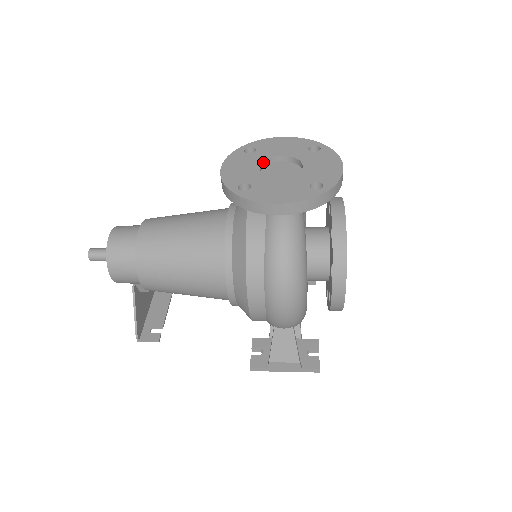
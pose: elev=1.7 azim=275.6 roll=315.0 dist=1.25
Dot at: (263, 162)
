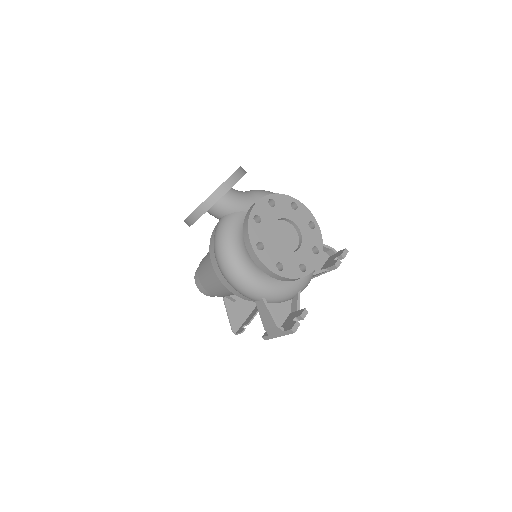
Dot at: occluded
